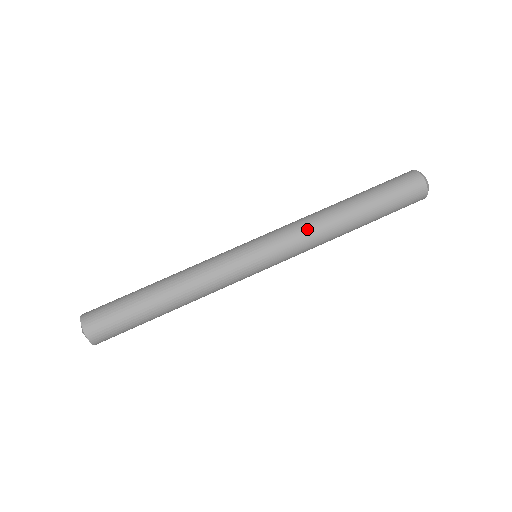
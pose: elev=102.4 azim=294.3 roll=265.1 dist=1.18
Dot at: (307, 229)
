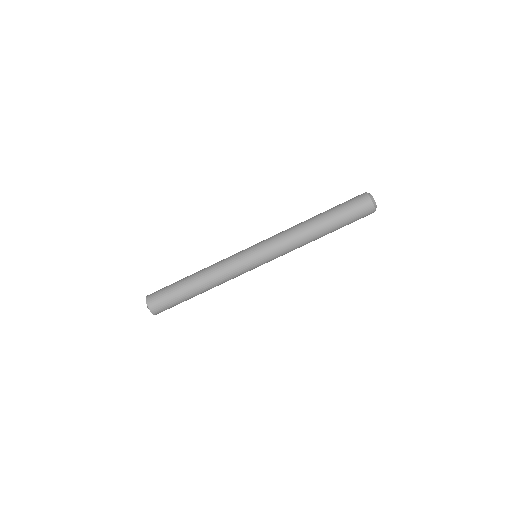
Dot at: (293, 248)
